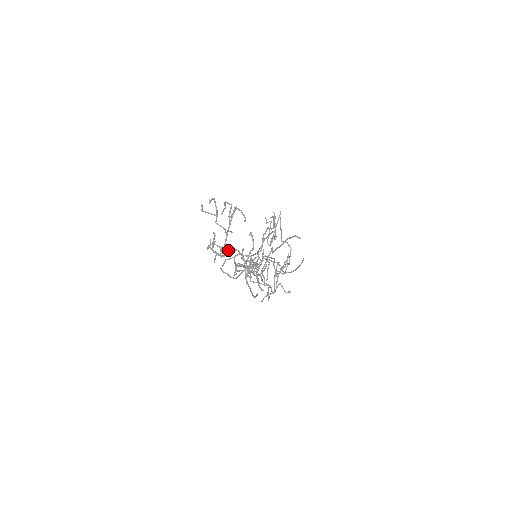
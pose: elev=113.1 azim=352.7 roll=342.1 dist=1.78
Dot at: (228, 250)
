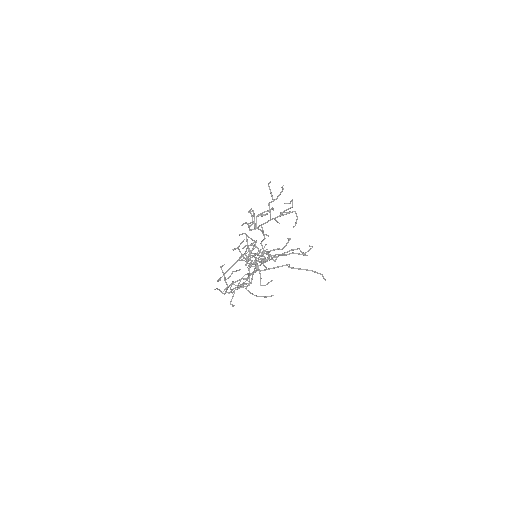
Dot at: (261, 230)
